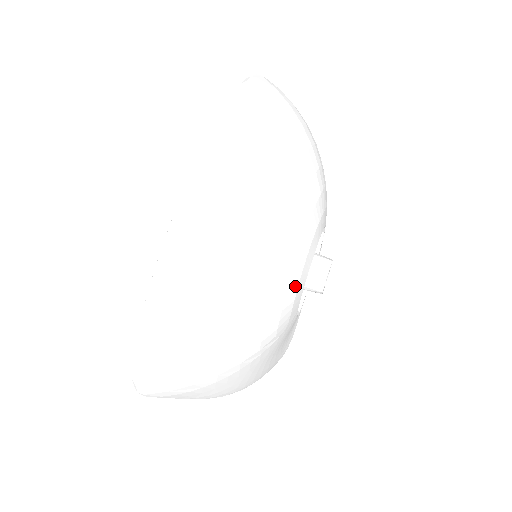
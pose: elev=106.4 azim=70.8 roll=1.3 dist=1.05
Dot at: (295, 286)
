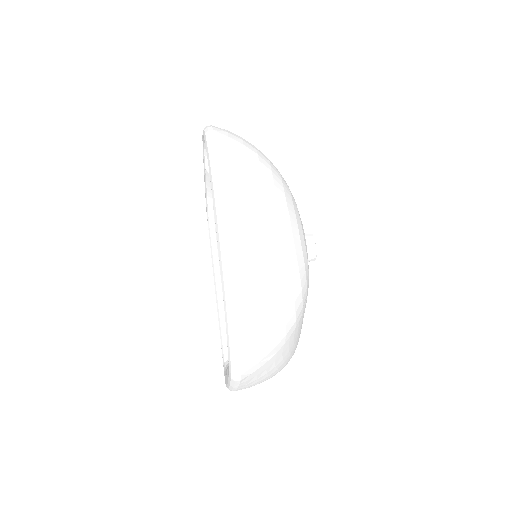
Dot at: (305, 253)
